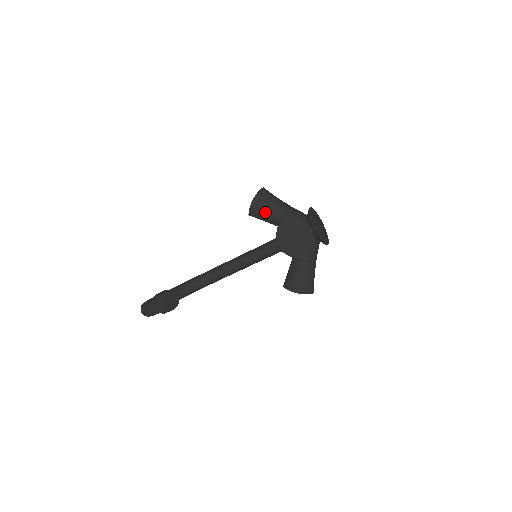
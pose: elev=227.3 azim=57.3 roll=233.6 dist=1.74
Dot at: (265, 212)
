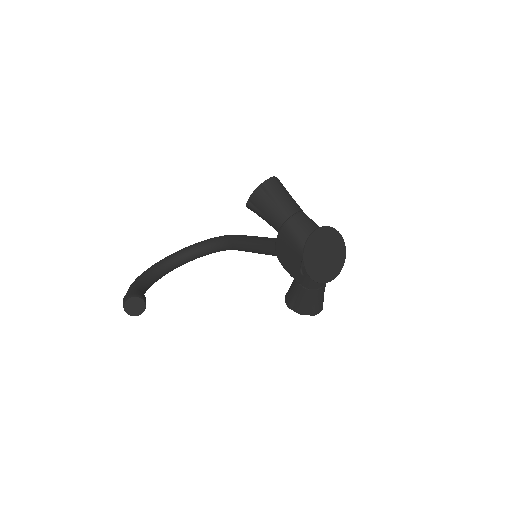
Dot at: (262, 216)
